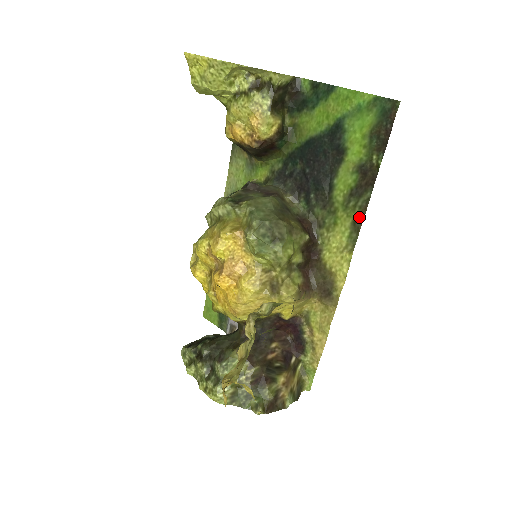
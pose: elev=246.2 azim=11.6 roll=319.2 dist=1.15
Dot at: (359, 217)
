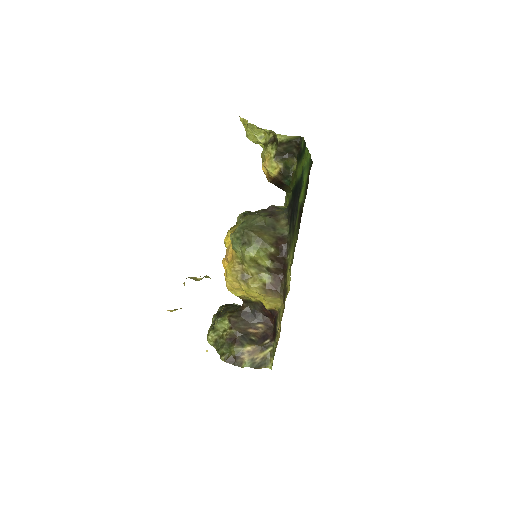
Dot at: occluded
